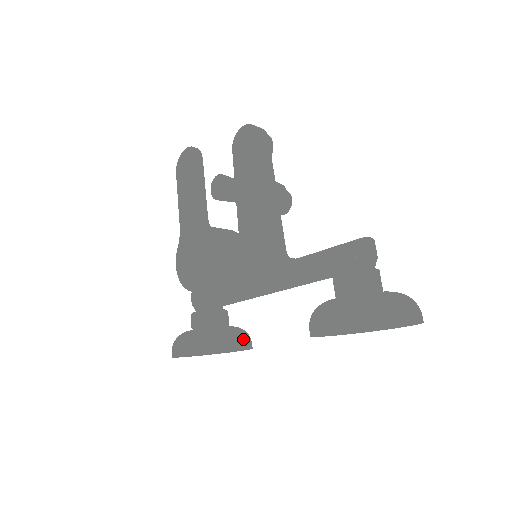
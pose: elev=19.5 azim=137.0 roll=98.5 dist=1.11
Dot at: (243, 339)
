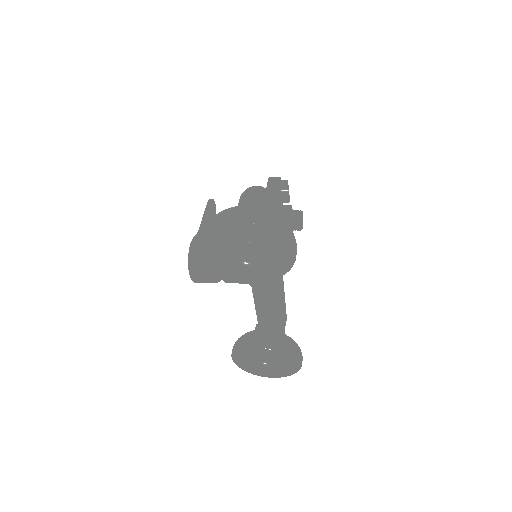
Dot at: (271, 335)
